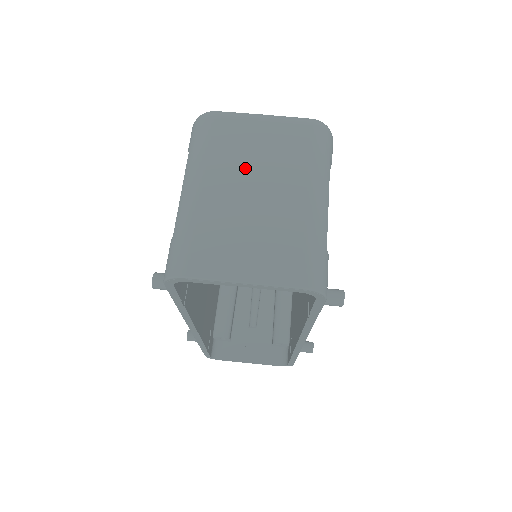
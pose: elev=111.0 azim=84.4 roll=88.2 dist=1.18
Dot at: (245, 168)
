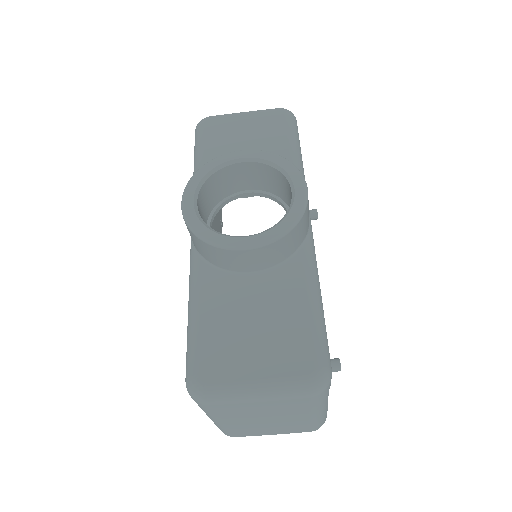
Dot at: (254, 416)
